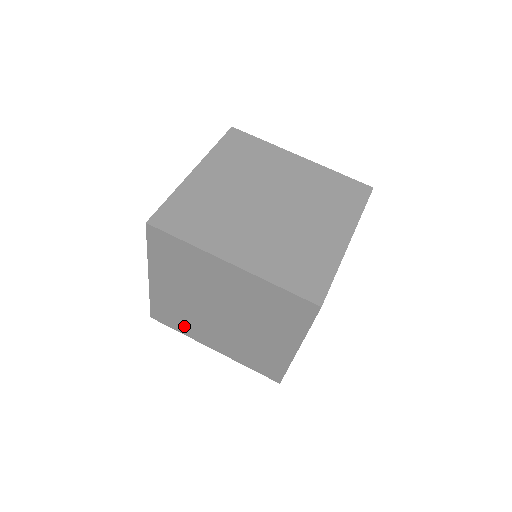
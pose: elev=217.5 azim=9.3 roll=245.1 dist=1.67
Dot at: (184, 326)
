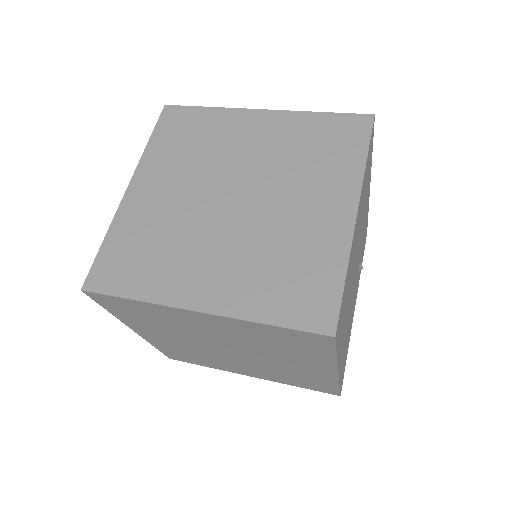
Dot at: (205, 362)
